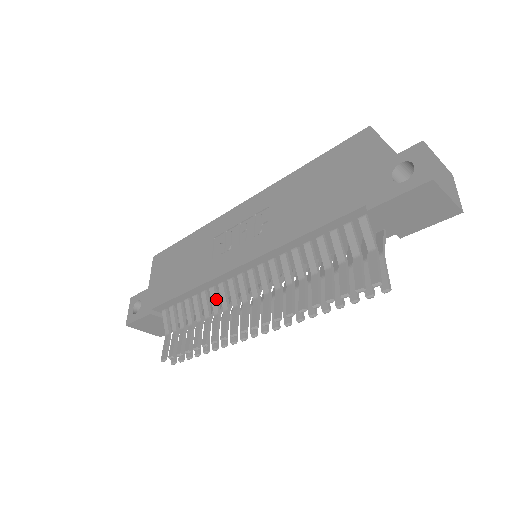
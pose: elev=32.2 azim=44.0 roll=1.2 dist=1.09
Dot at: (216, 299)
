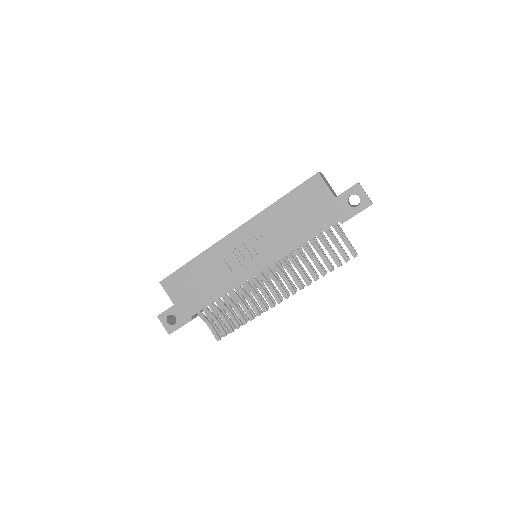
Dot at: (245, 292)
